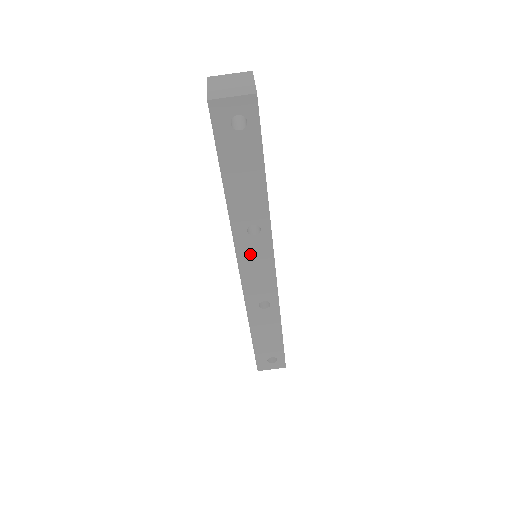
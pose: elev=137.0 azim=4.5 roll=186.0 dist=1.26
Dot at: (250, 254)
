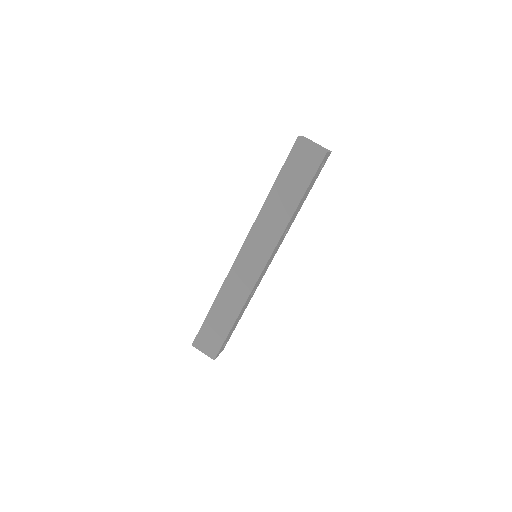
Dot at: occluded
